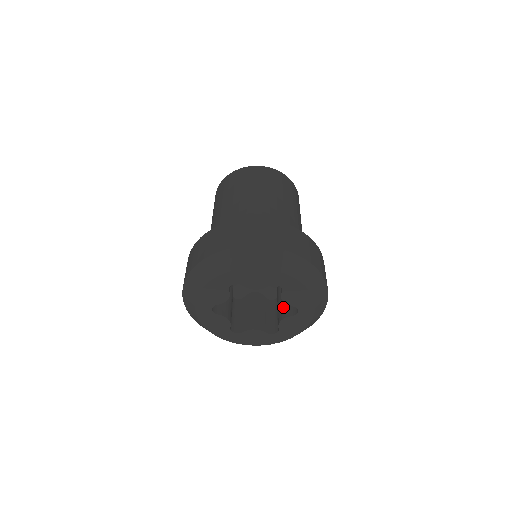
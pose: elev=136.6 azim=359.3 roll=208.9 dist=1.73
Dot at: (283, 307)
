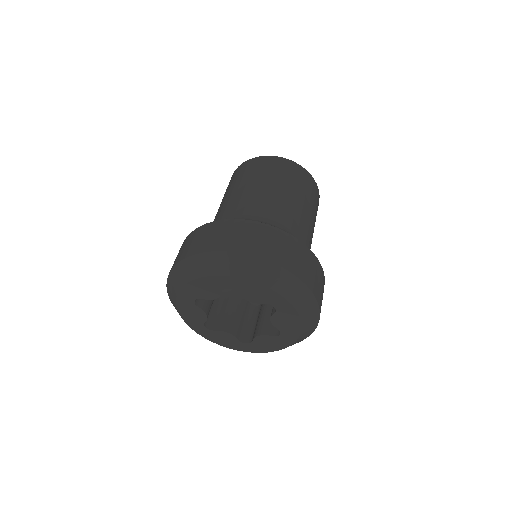
Dot at: occluded
